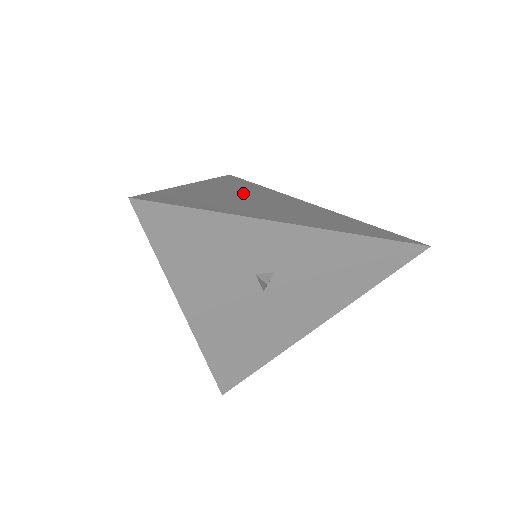
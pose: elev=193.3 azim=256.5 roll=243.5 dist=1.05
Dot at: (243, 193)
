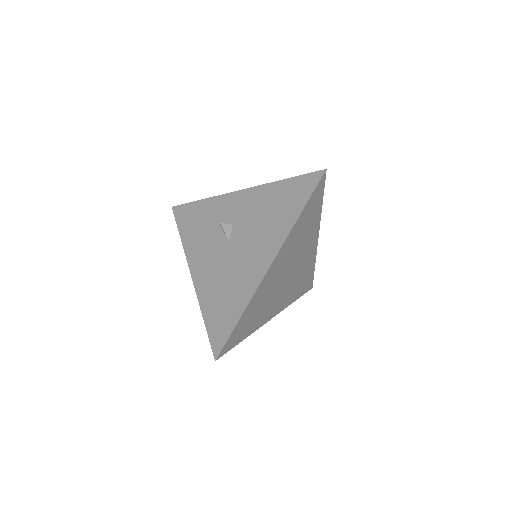
Dot at: occluded
